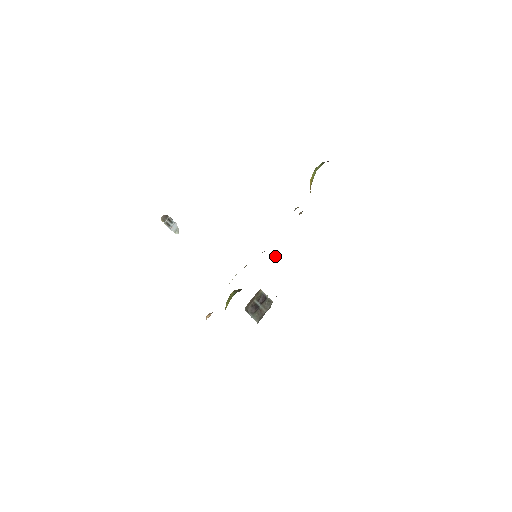
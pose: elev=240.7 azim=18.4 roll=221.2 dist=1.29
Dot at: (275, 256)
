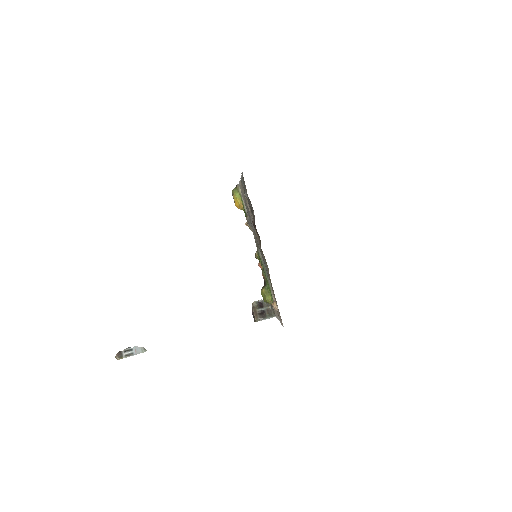
Dot at: occluded
